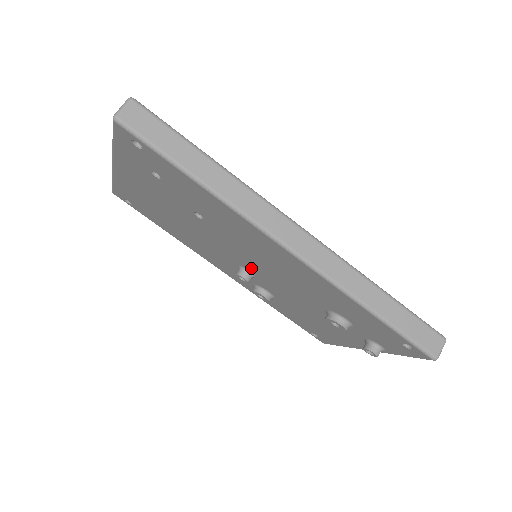
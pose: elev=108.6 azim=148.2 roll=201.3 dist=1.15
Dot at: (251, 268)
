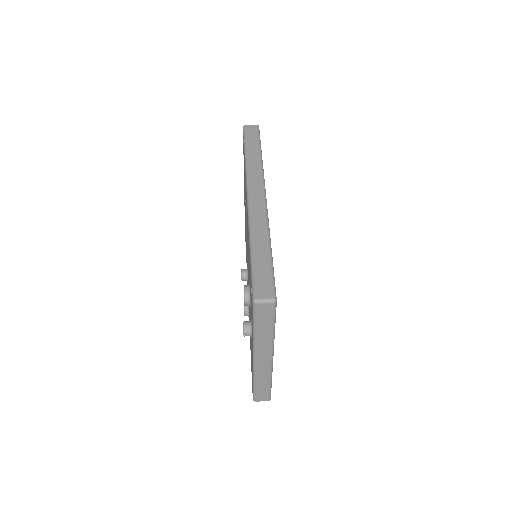
Dot at: occluded
